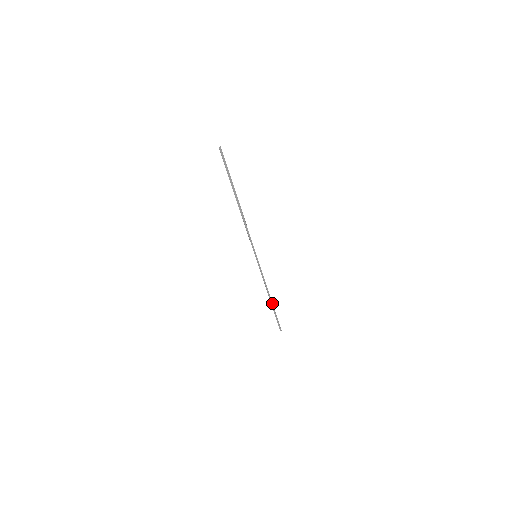
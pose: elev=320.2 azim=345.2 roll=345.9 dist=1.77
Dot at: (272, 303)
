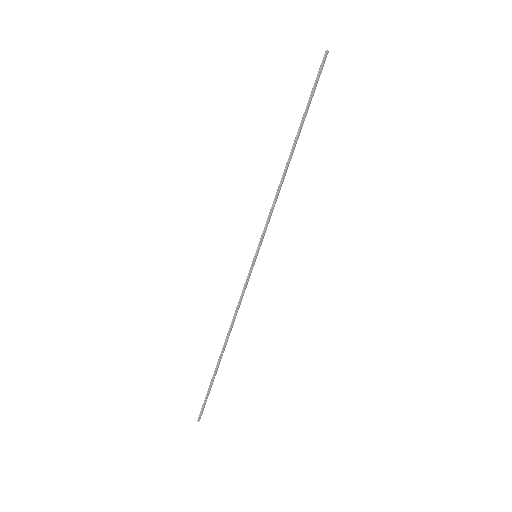
Dot at: (221, 358)
